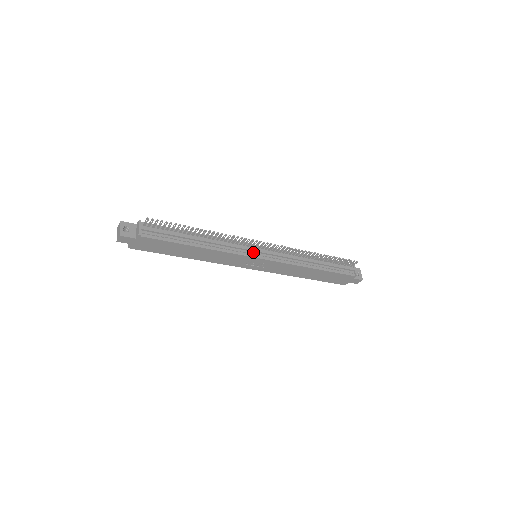
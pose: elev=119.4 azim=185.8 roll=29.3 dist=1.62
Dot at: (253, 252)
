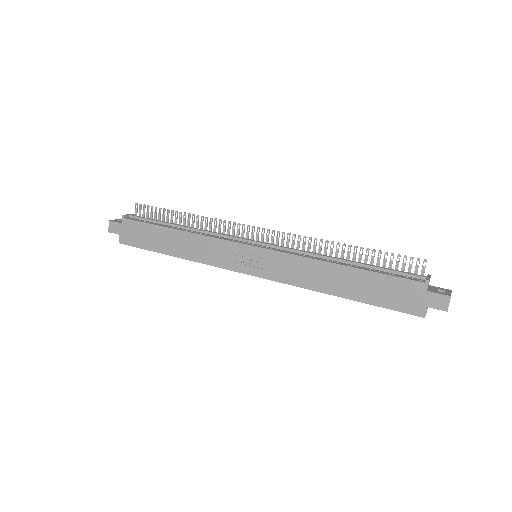
Dot at: (245, 242)
